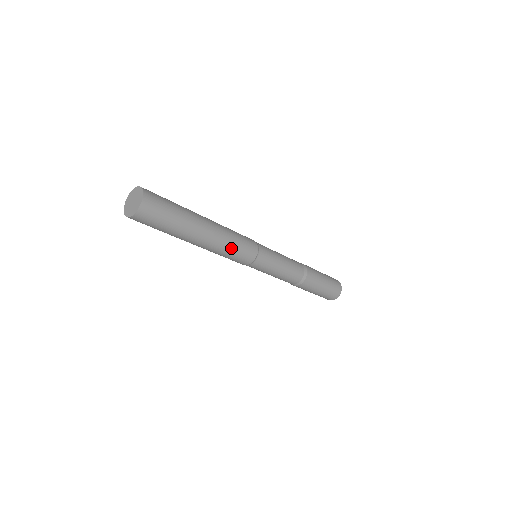
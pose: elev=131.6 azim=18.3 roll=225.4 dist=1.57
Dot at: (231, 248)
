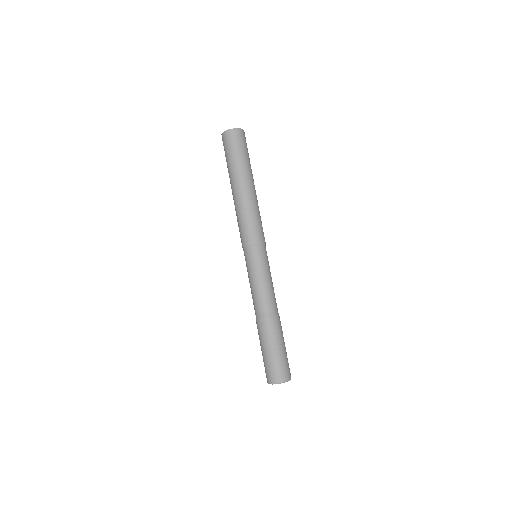
Dot at: (253, 215)
